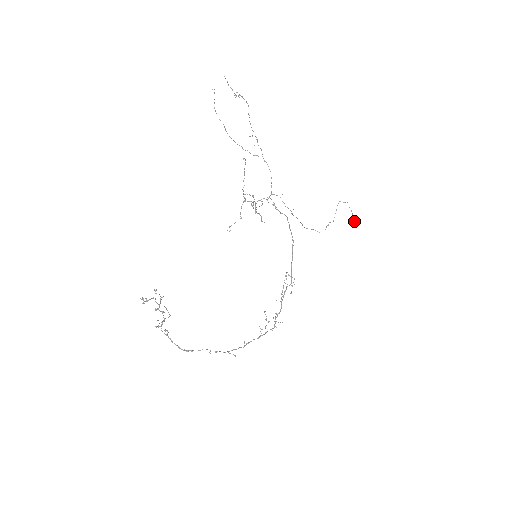
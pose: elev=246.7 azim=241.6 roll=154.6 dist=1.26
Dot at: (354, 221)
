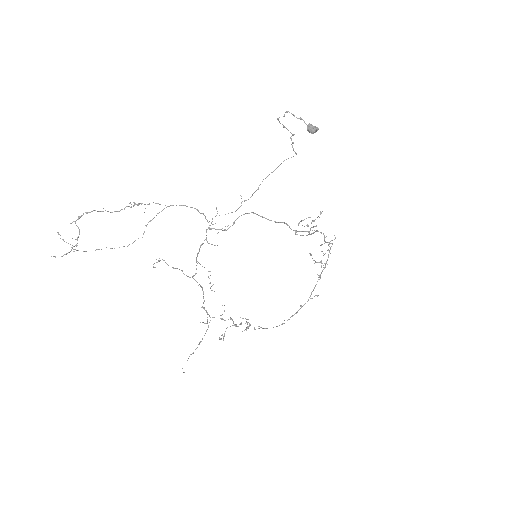
Dot at: (313, 132)
